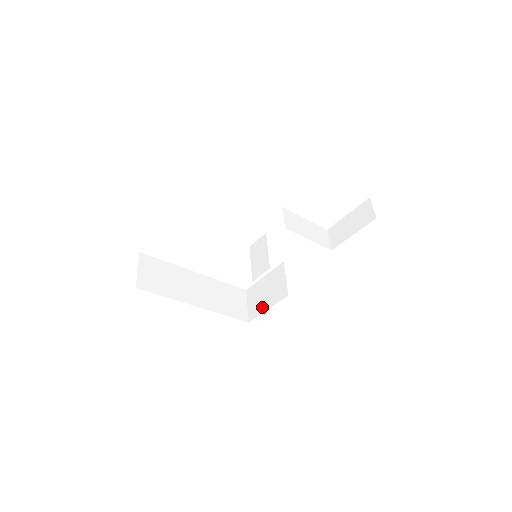
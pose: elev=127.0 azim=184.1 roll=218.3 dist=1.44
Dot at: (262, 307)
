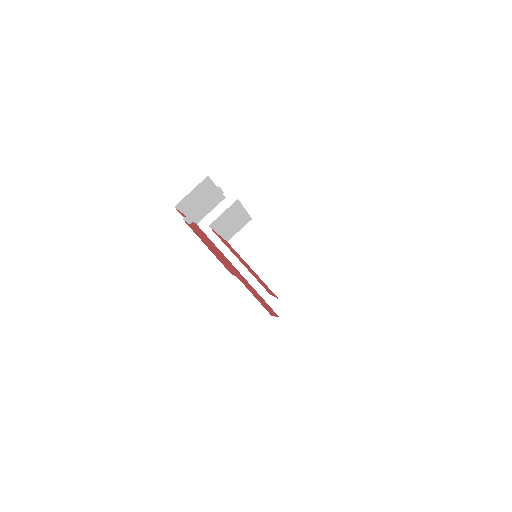
Dot at: occluded
